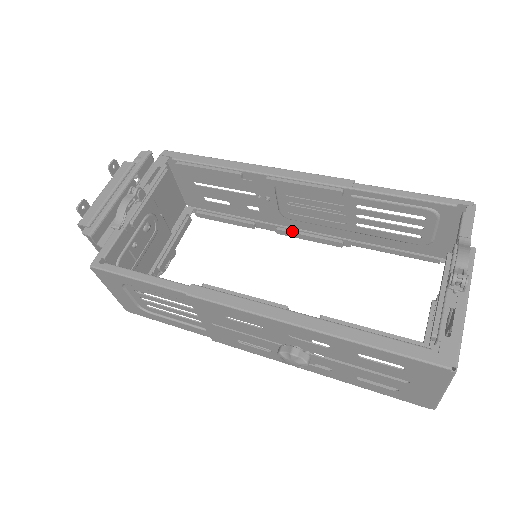
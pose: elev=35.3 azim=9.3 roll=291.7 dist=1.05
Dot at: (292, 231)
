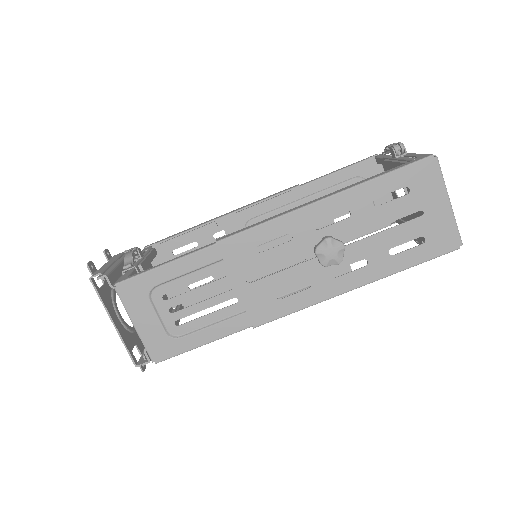
Dot at: occluded
